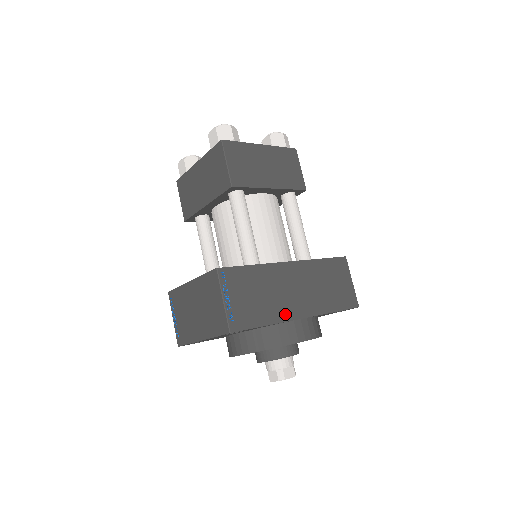
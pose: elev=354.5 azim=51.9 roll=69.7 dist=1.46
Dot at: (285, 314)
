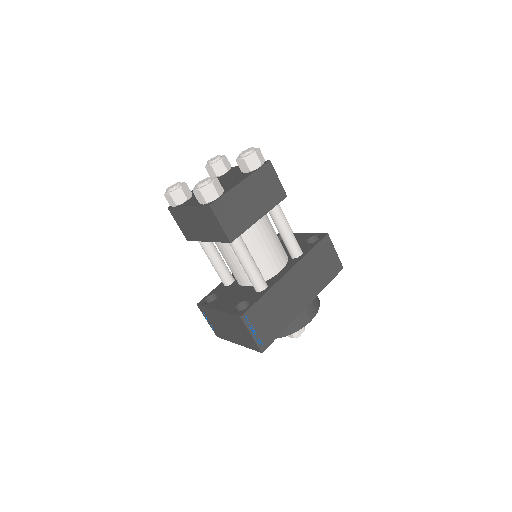
Dot at: (294, 313)
